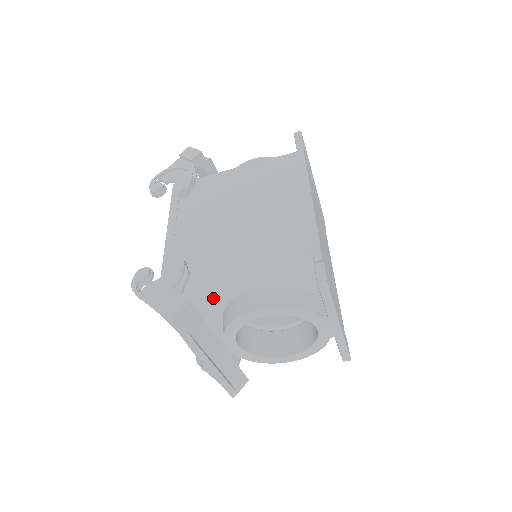
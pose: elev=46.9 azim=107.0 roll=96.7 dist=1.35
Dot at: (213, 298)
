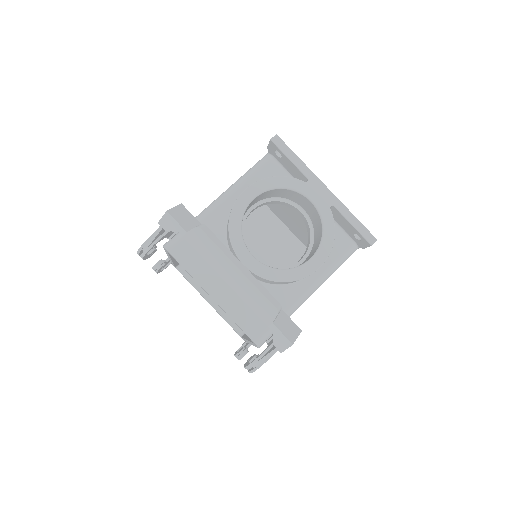
Dot at: (211, 229)
